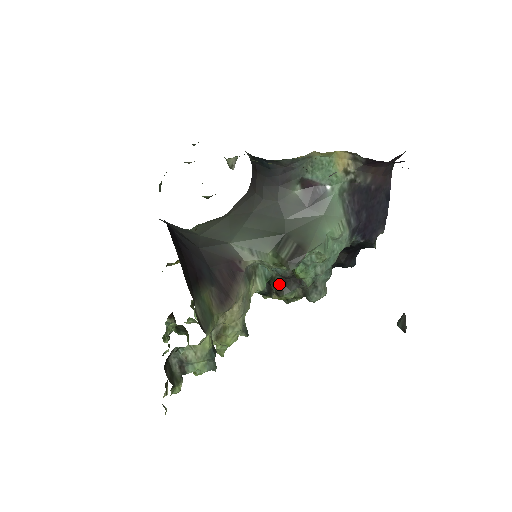
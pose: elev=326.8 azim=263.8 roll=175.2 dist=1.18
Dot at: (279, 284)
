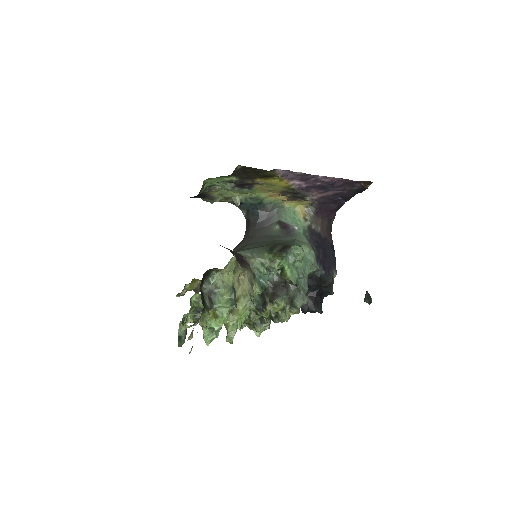
Dot at: (271, 293)
